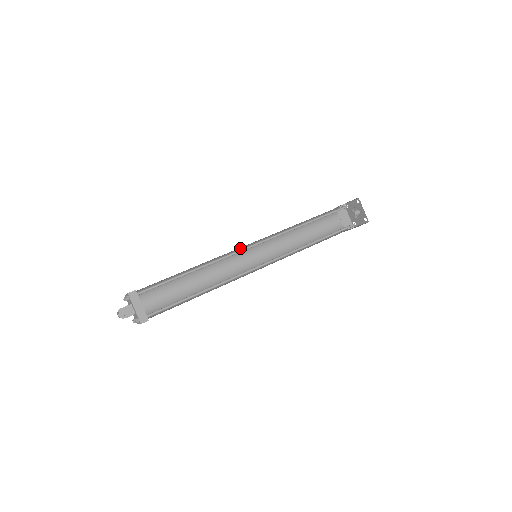
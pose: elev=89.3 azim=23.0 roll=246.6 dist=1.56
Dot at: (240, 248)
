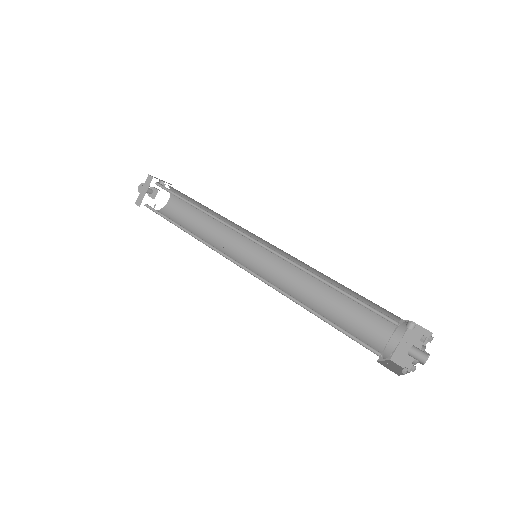
Dot at: occluded
